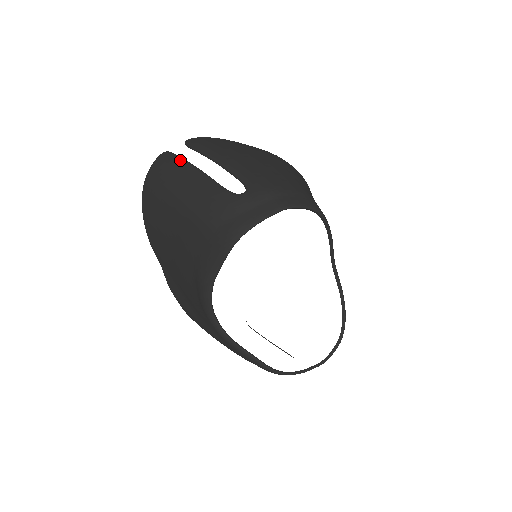
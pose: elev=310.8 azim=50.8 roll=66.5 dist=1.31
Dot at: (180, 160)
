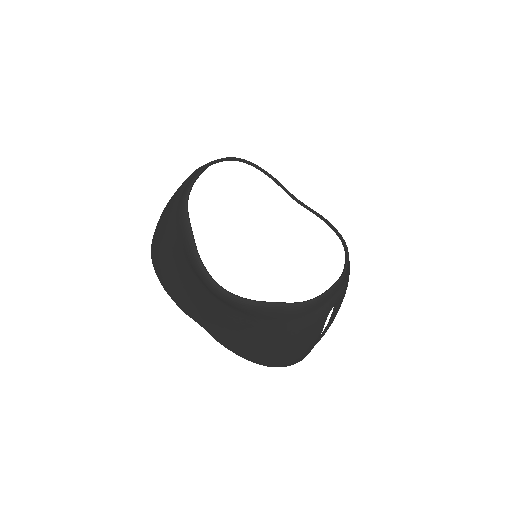
Dot at: occluded
